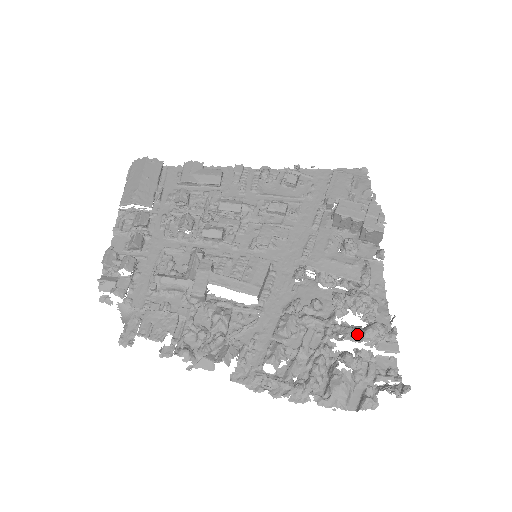
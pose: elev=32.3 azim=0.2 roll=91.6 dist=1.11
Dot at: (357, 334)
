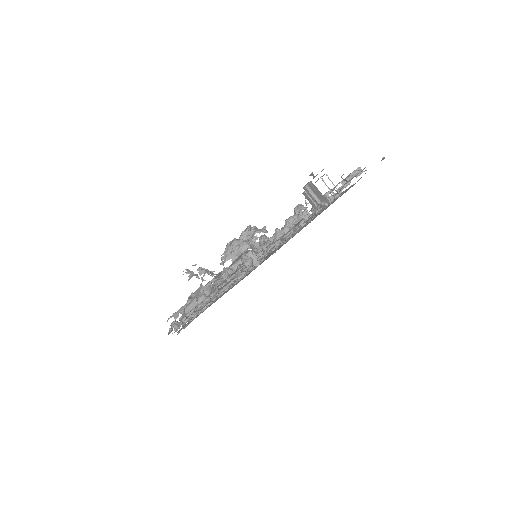
Dot at: occluded
